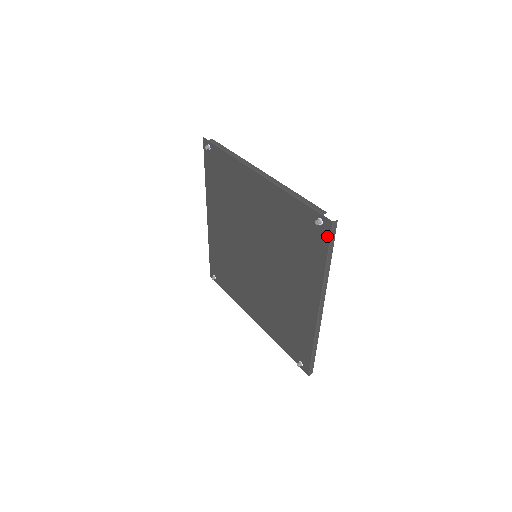
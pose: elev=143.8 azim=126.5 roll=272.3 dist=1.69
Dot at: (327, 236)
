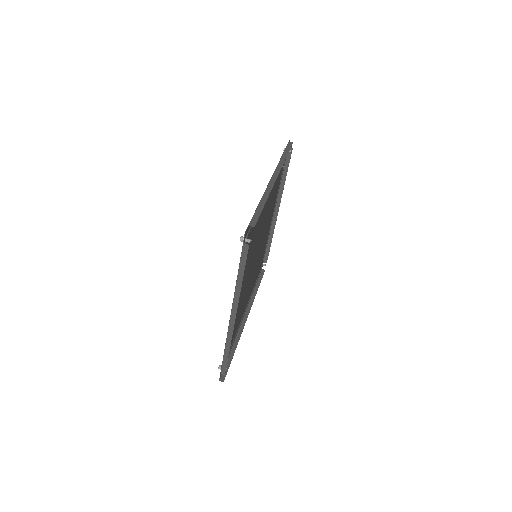
Dot at: occluded
